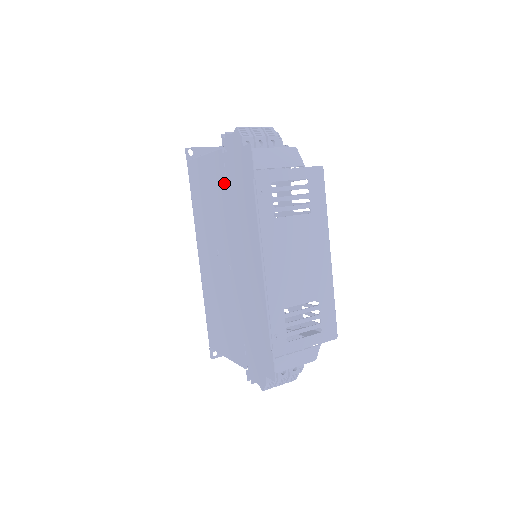
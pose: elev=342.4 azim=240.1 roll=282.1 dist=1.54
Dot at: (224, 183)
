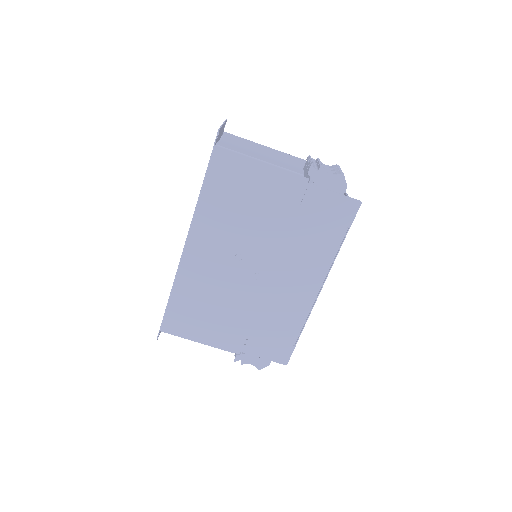
Dot at: (295, 208)
